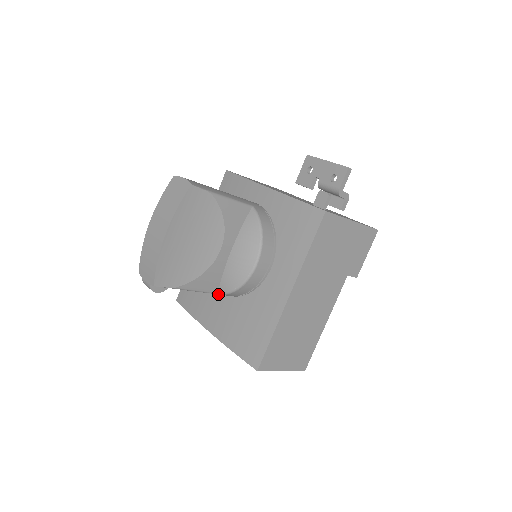
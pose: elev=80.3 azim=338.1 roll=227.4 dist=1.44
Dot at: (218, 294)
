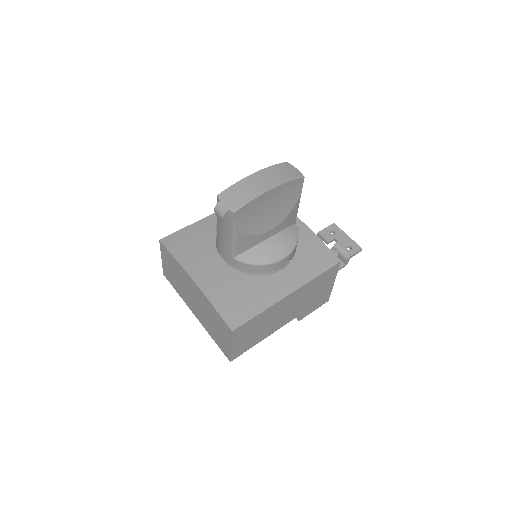
Dot at: (233, 258)
